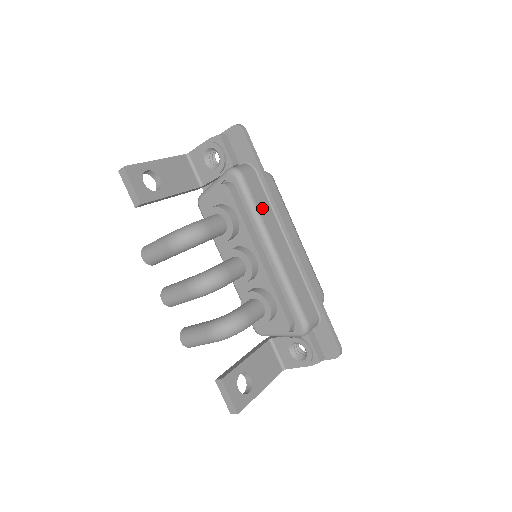
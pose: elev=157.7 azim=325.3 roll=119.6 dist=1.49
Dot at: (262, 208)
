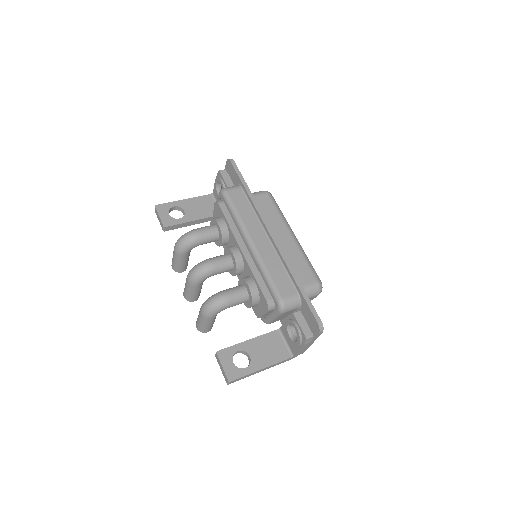
Dot at: (243, 212)
